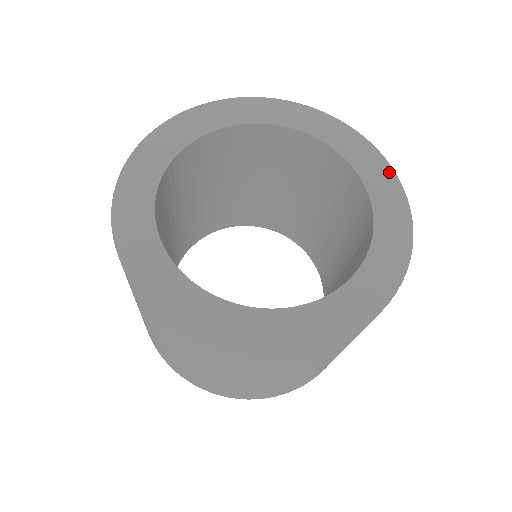
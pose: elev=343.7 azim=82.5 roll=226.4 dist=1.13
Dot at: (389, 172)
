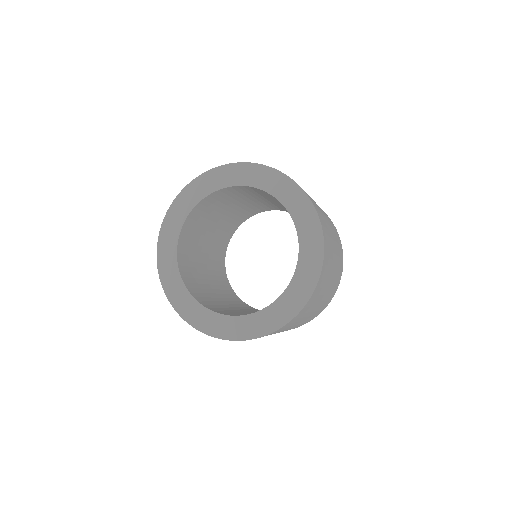
Dot at: (308, 293)
